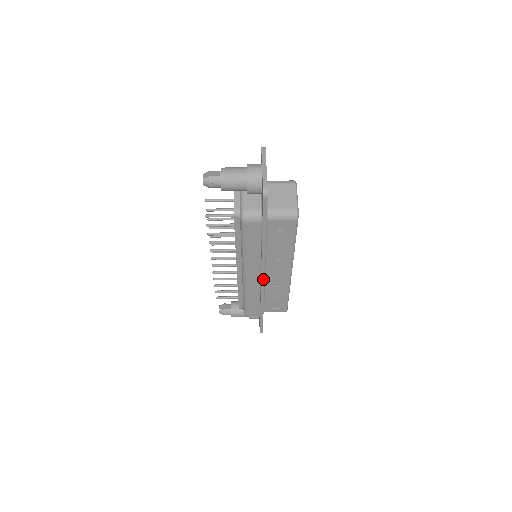
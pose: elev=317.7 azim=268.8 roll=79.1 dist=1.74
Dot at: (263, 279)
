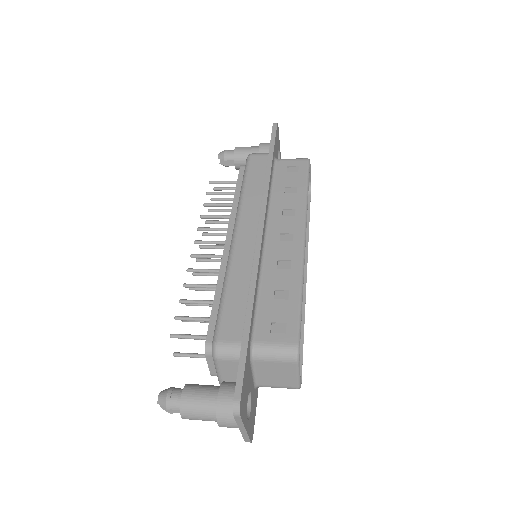
Dot at: (261, 230)
